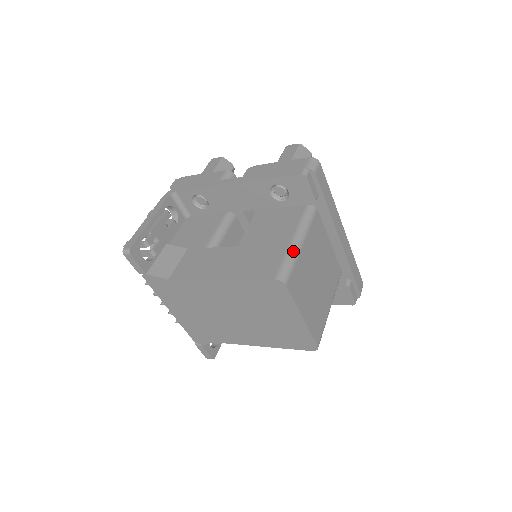
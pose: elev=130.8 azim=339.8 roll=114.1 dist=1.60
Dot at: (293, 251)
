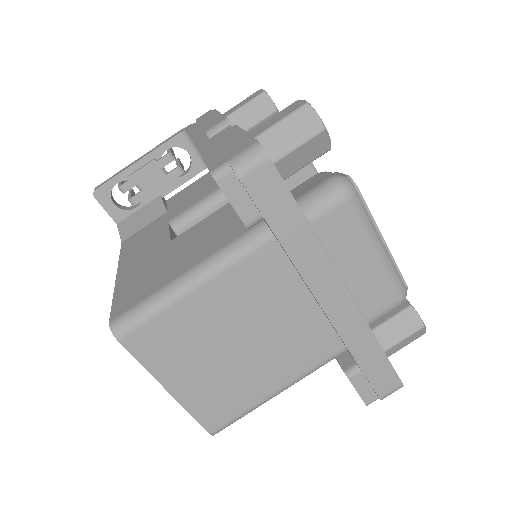
Dot at: (166, 293)
